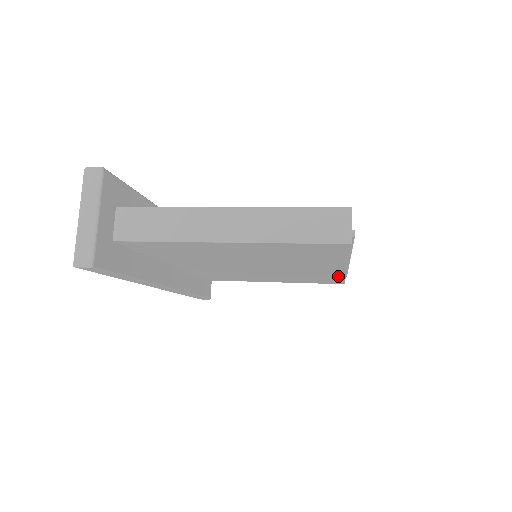
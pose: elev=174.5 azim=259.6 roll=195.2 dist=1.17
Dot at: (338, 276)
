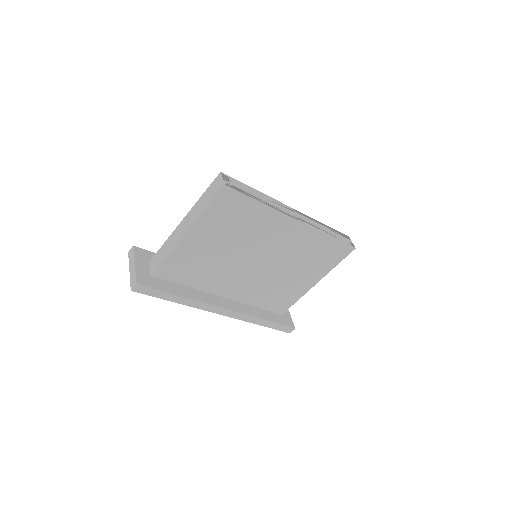
Dot at: (319, 236)
